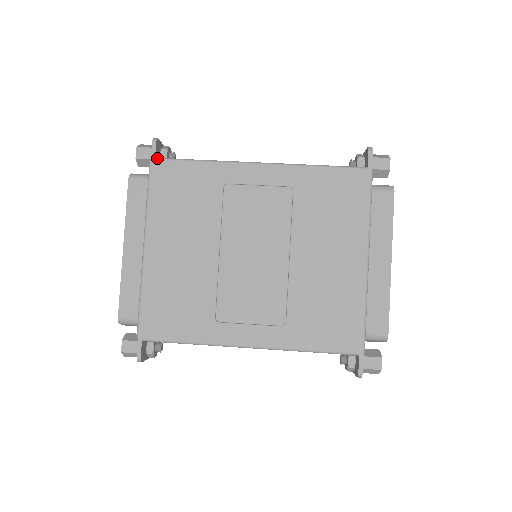
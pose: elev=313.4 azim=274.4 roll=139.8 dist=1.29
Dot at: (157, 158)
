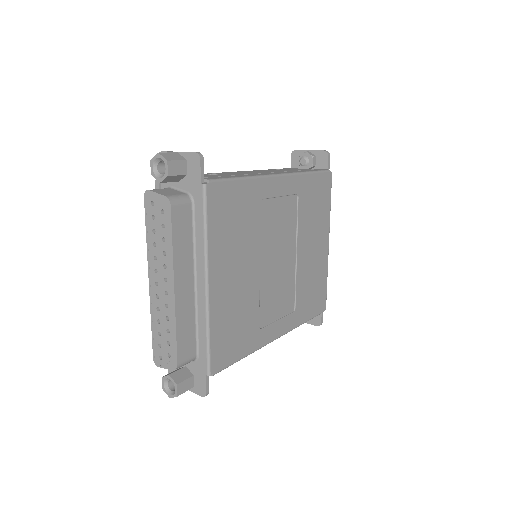
Dot at: (211, 180)
